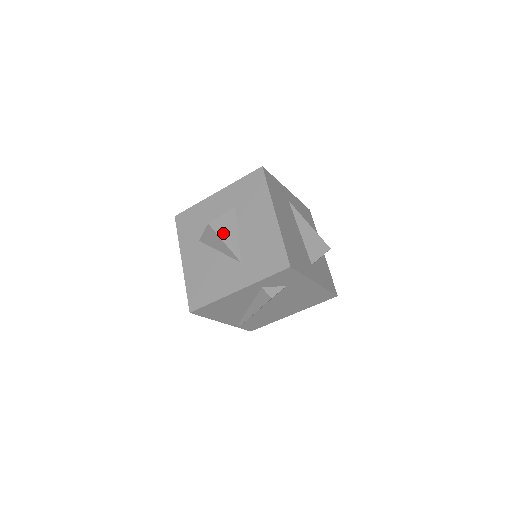
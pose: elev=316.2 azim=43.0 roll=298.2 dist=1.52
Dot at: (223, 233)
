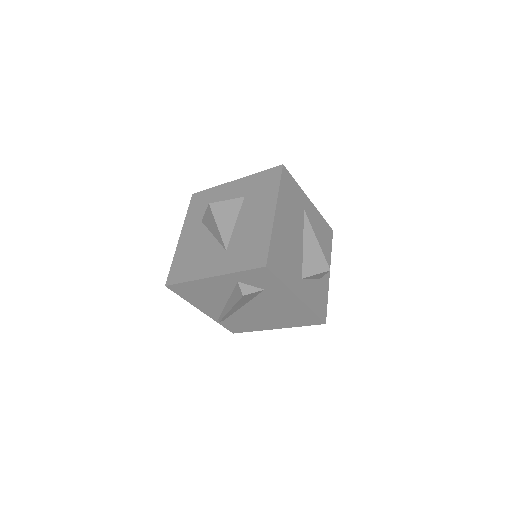
Dot at: (220, 217)
